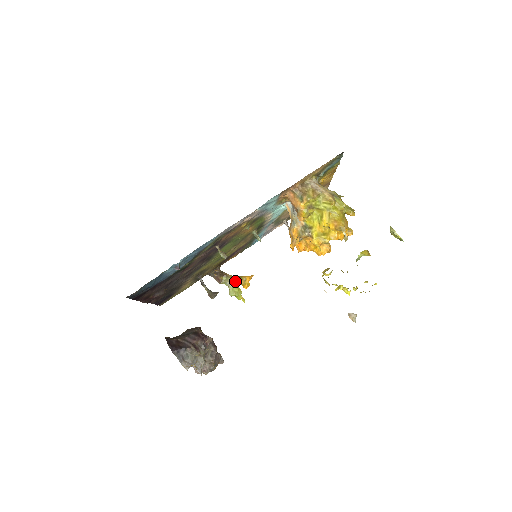
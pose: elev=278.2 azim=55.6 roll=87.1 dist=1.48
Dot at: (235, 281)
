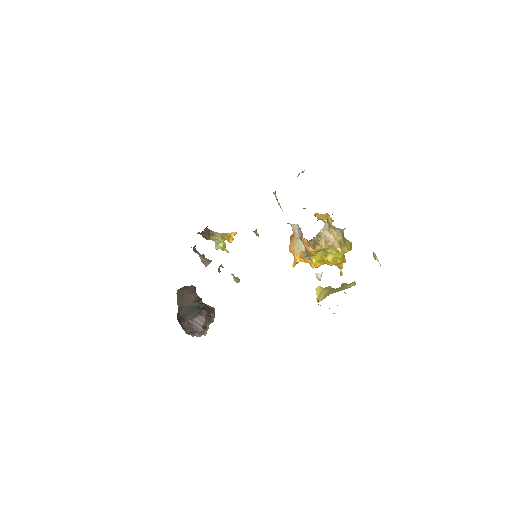
Dot at: (222, 240)
